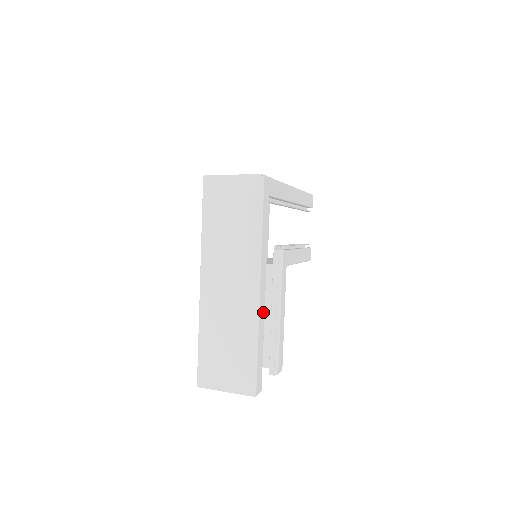
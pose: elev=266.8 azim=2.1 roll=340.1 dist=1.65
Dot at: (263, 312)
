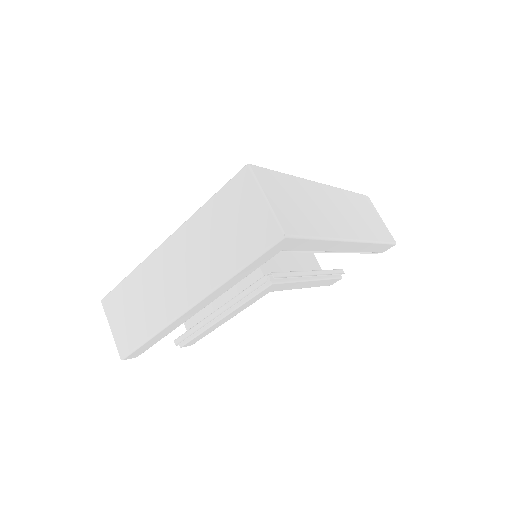
Dot at: (184, 320)
